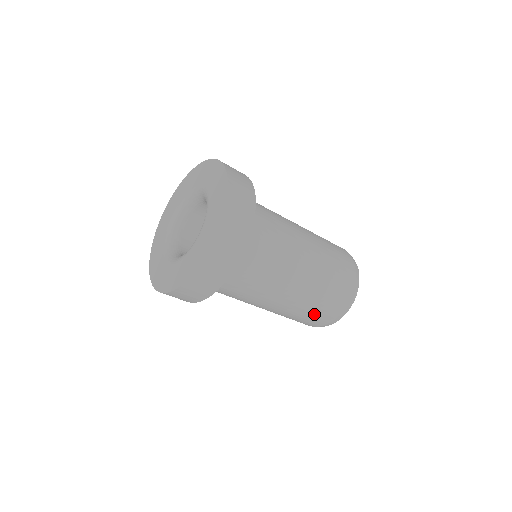
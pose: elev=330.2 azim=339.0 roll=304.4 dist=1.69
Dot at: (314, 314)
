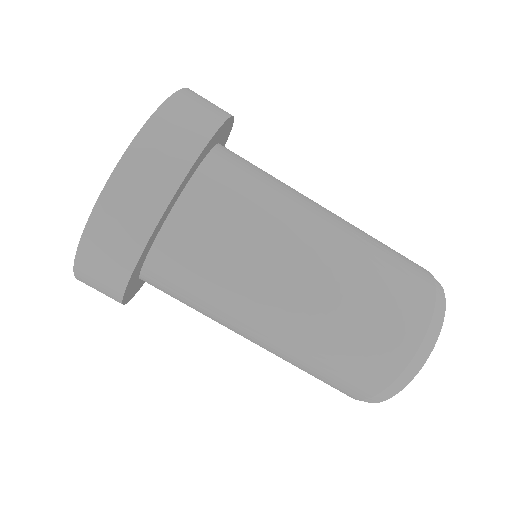
Dot at: (383, 311)
